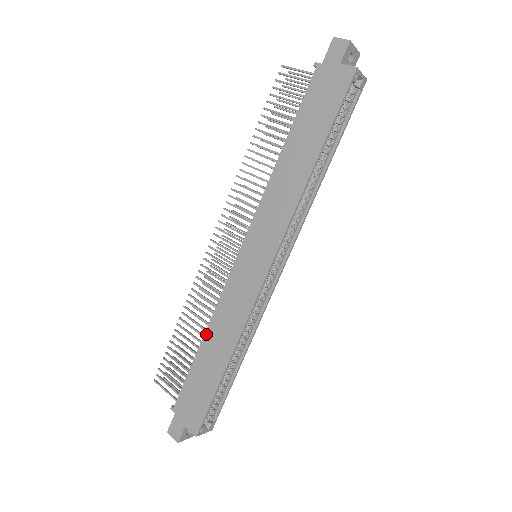
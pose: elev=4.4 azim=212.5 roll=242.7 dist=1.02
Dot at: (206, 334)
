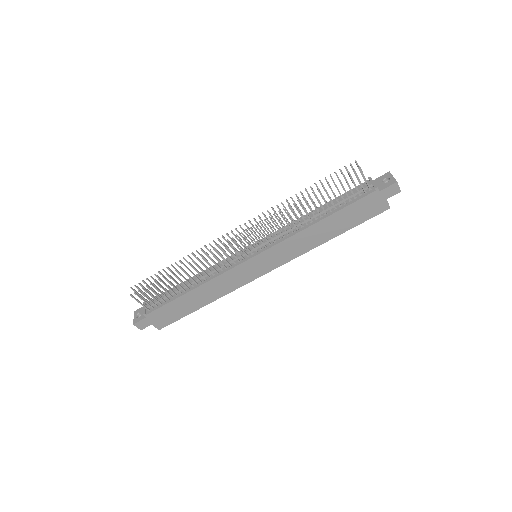
Dot at: (198, 288)
